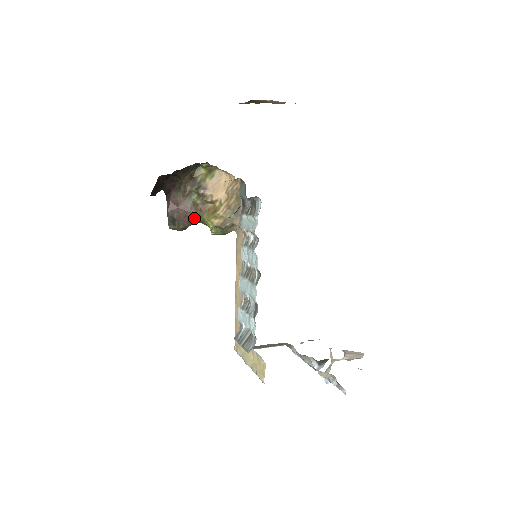
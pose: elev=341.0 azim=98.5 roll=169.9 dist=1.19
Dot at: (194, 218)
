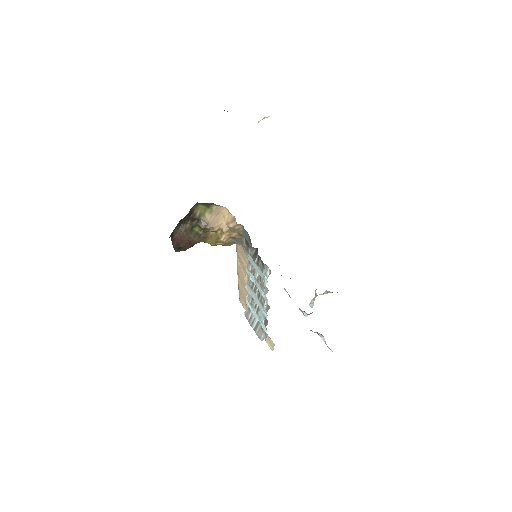
Dot at: (198, 242)
